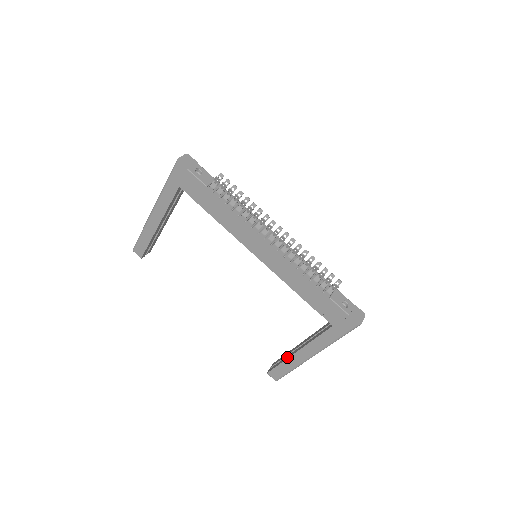
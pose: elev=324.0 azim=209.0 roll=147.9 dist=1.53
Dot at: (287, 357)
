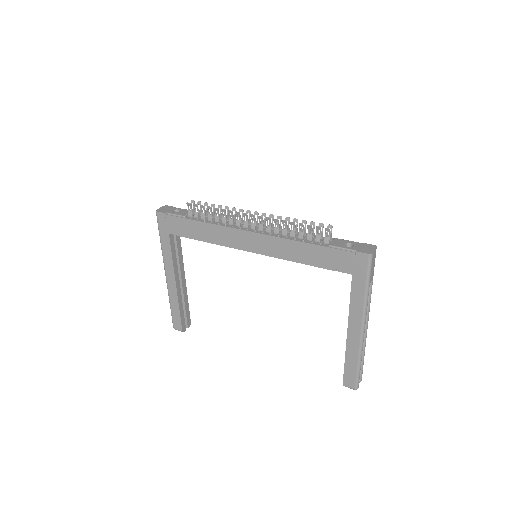
Dot at: (346, 350)
